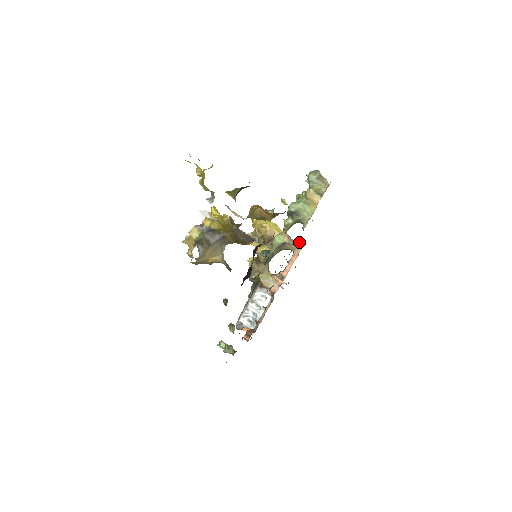
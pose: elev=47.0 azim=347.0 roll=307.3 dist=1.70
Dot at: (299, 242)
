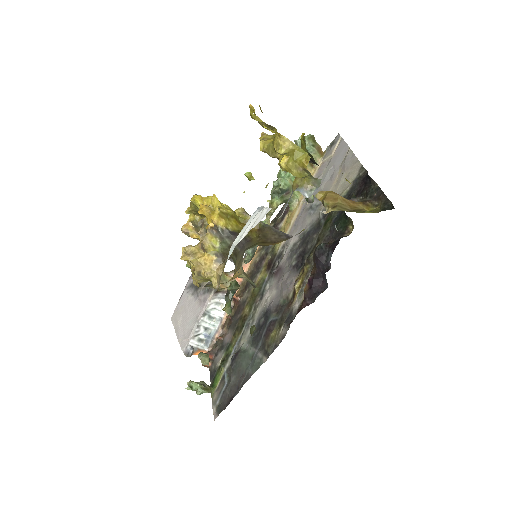
Dot at: occluded
